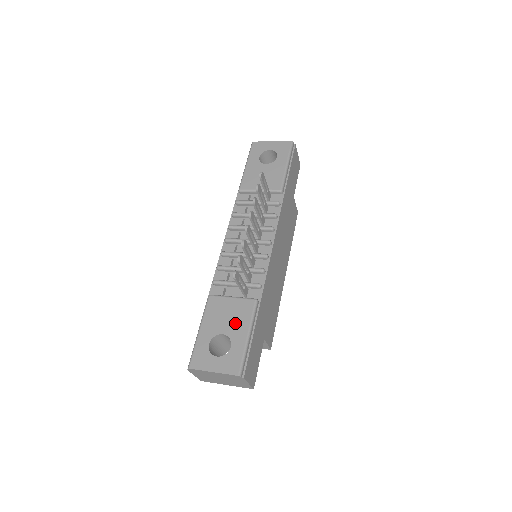
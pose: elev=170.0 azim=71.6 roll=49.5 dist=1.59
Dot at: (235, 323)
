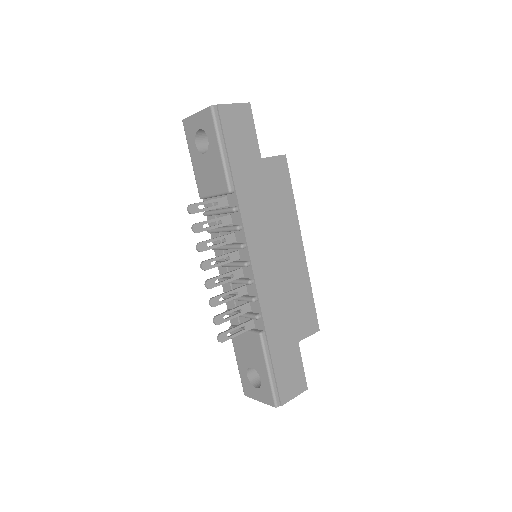
Dot at: (255, 358)
